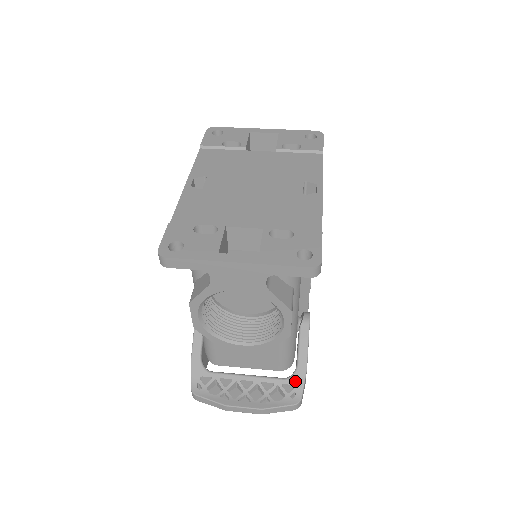
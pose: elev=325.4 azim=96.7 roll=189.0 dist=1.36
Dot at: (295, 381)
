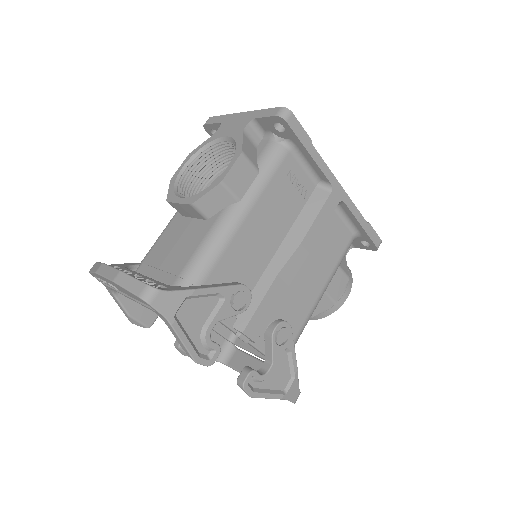
Dot at: (173, 287)
